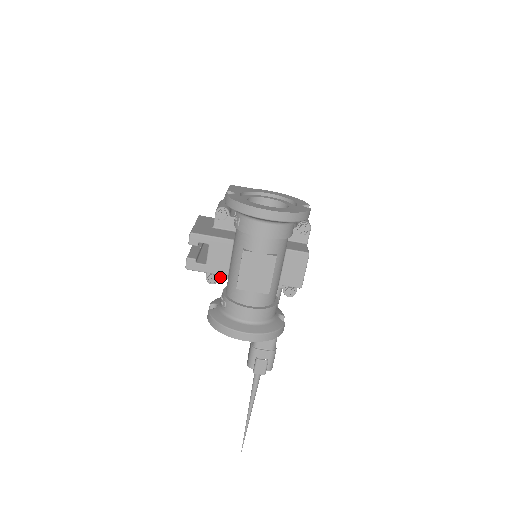
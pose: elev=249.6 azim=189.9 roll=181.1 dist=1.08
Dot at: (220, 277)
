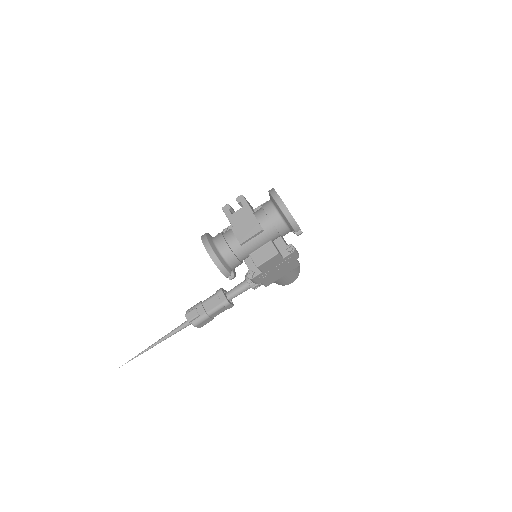
Dot at: occluded
